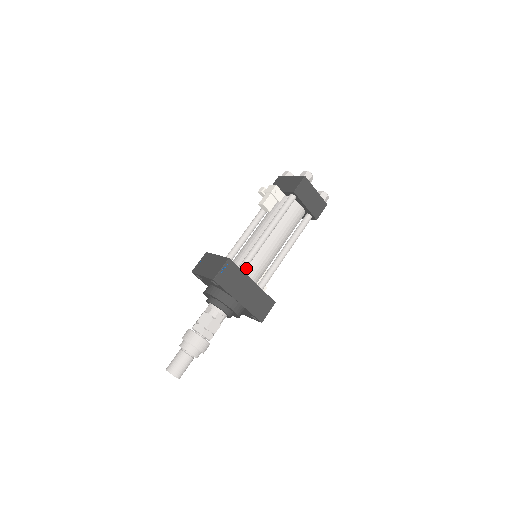
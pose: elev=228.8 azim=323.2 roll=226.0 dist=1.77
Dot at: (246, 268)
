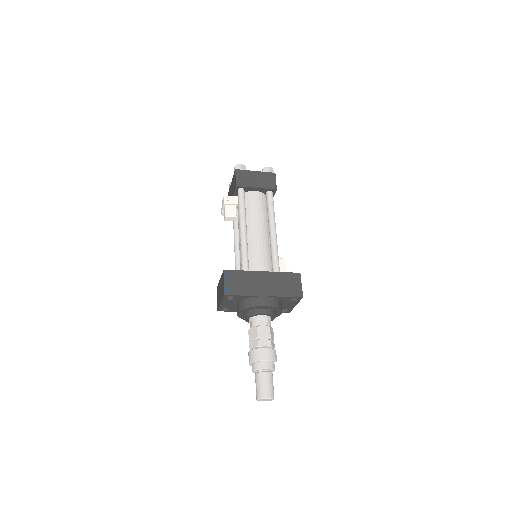
Dot at: (250, 268)
